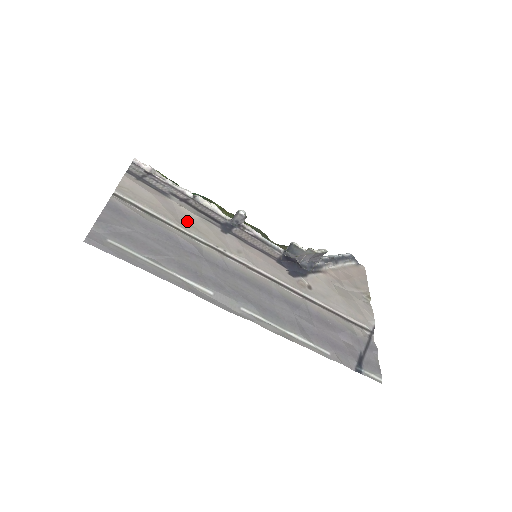
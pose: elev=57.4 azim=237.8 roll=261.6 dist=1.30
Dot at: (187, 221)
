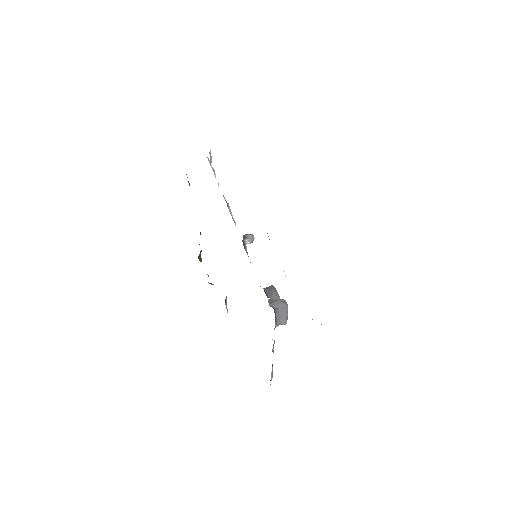
Dot at: occluded
